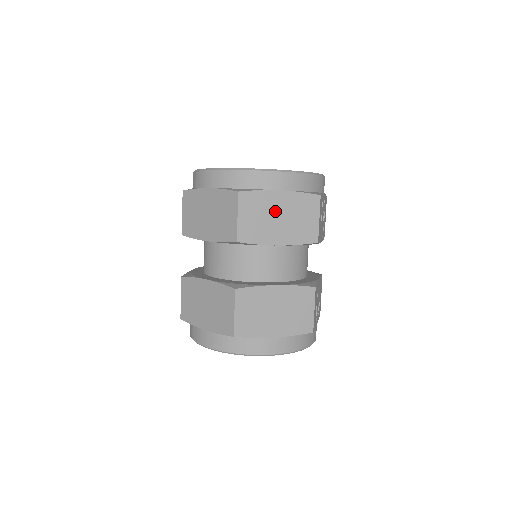
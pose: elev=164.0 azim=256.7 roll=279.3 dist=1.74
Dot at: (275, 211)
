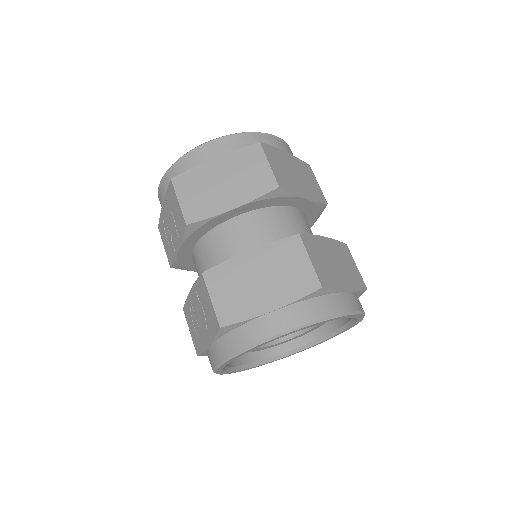
Dot at: (290, 168)
